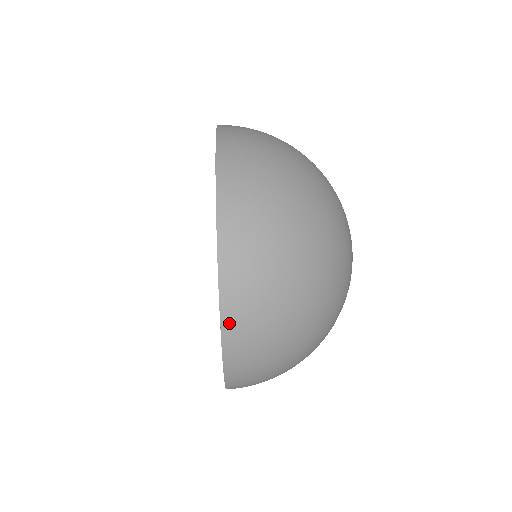
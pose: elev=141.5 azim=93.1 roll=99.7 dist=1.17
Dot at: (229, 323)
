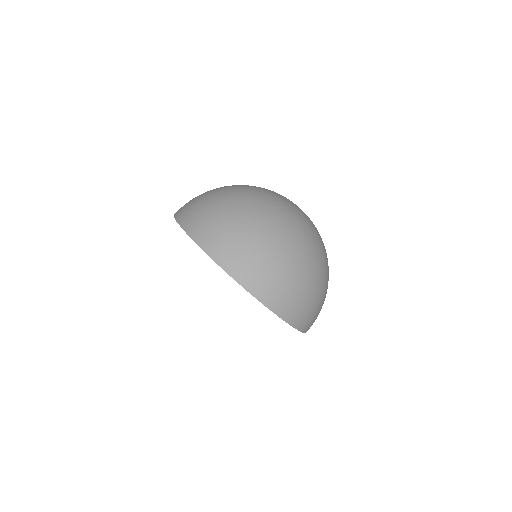
Dot at: (268, 301)
